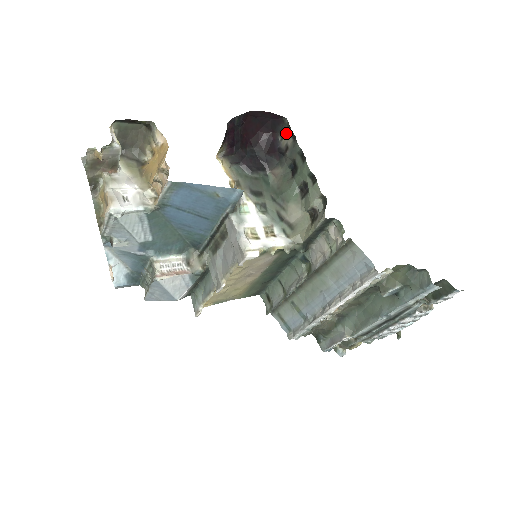
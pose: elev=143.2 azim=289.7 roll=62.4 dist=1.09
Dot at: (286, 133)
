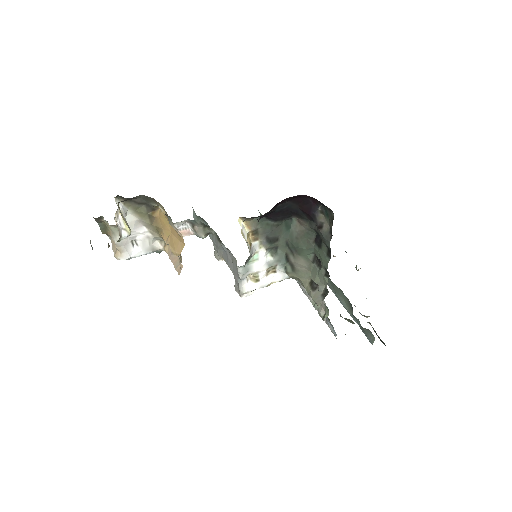
Dot at: (327, 217)
